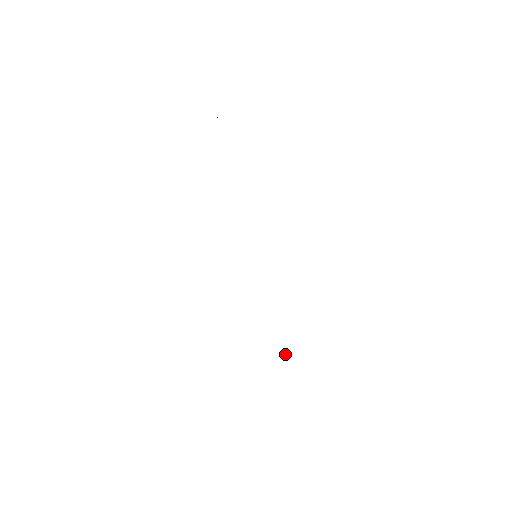
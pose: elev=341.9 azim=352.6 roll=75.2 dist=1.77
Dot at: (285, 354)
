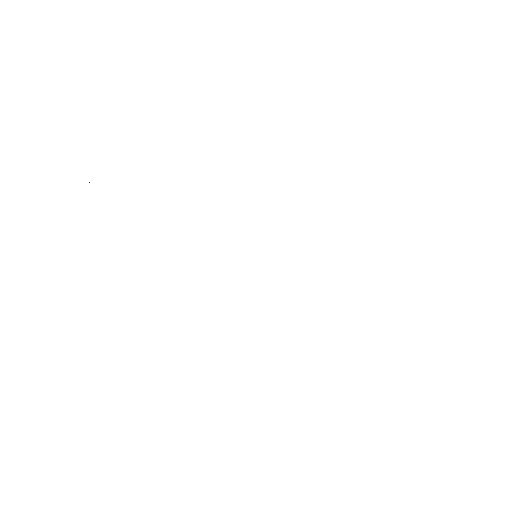
Dot at: occluded
